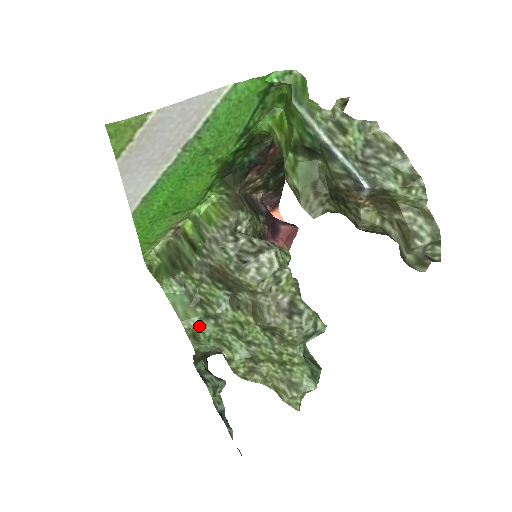
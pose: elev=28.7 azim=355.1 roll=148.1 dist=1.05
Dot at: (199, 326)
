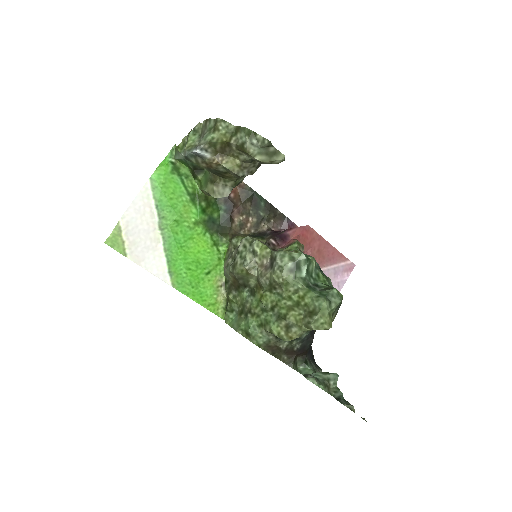
Dot at: (246, 325)
